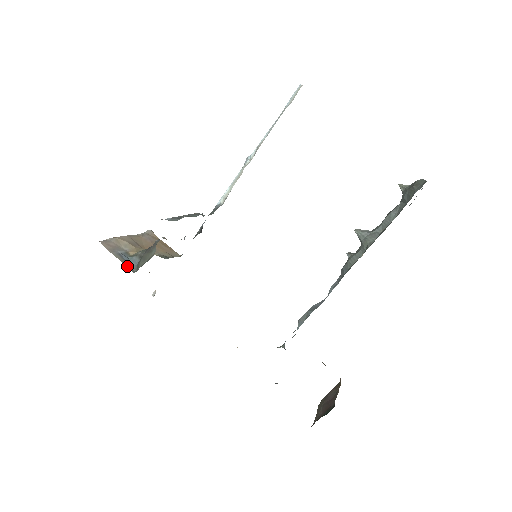
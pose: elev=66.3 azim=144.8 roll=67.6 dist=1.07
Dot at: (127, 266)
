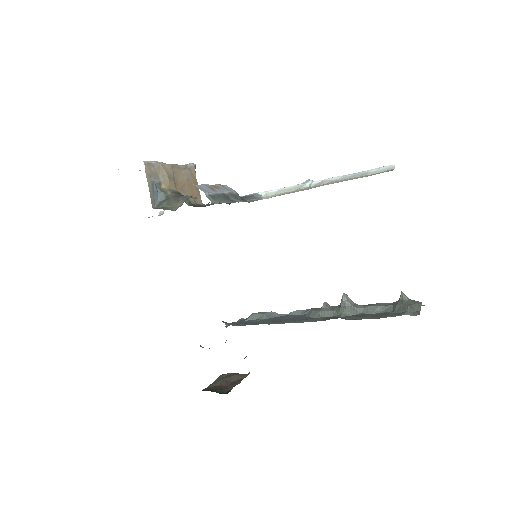
Dot at: (152, 198)
